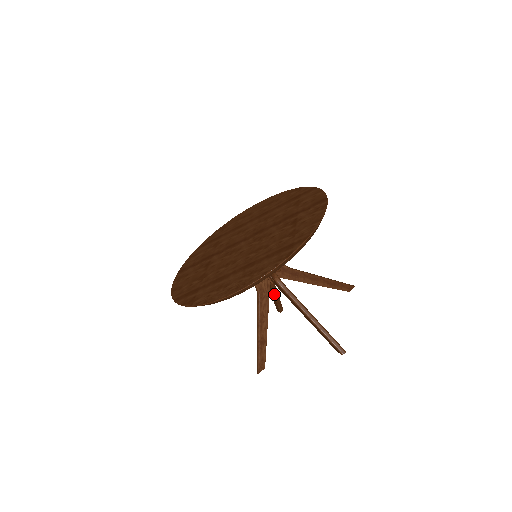
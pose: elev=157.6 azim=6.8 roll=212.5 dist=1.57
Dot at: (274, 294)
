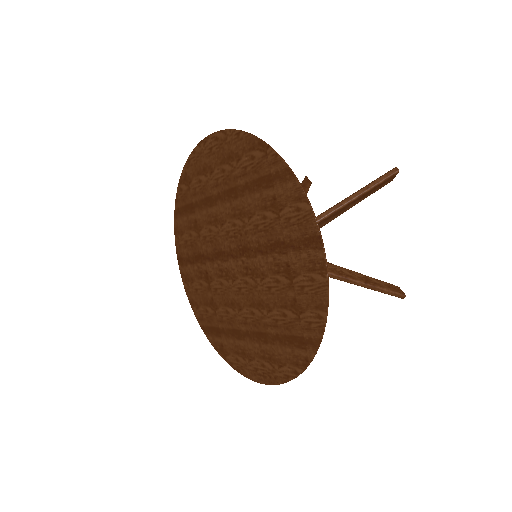
Dot at: occluded
